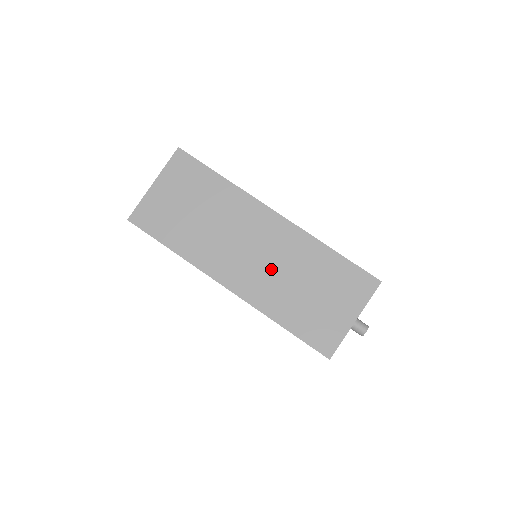
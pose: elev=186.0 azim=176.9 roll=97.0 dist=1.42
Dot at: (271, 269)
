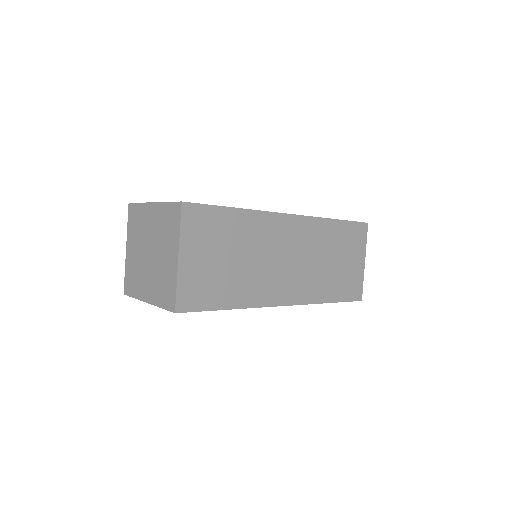
Dot at: (307, 265)
